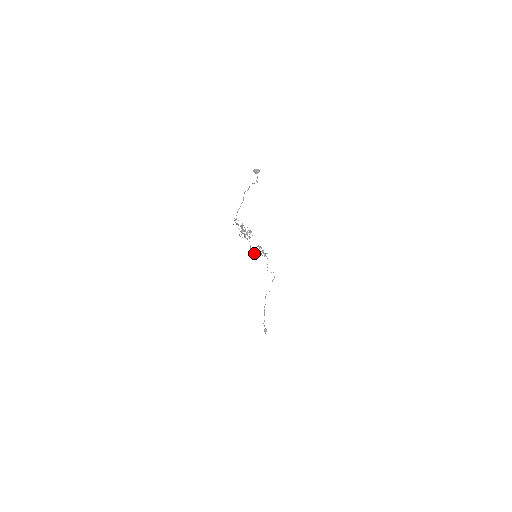
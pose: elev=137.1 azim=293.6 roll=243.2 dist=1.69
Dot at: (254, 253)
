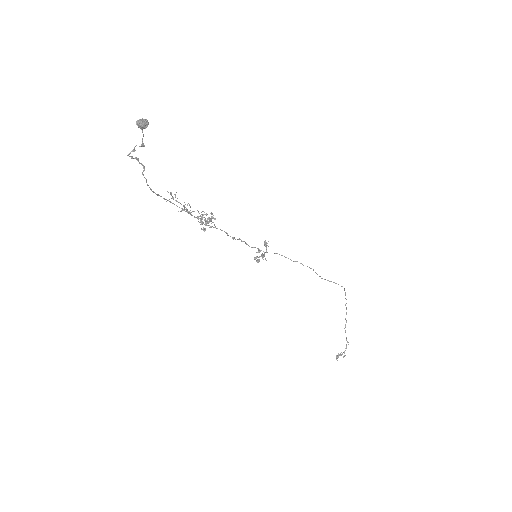
Dot at: (258, 250)
